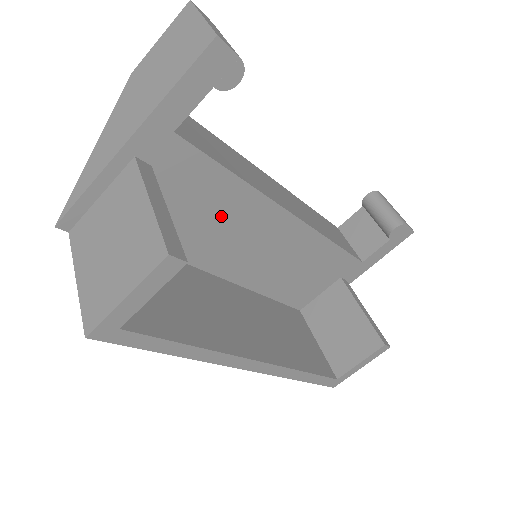
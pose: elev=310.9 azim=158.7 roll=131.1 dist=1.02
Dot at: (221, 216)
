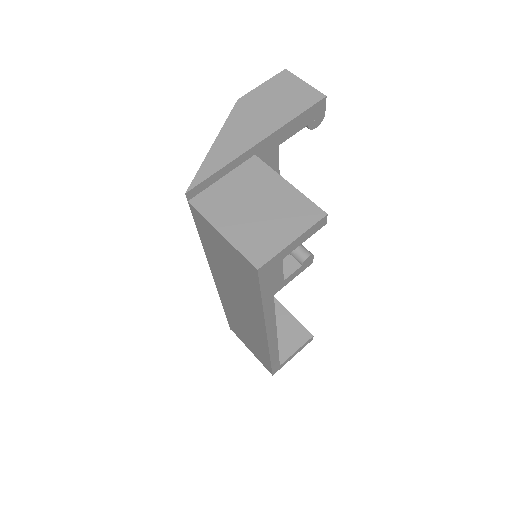
Dot at: occluded
